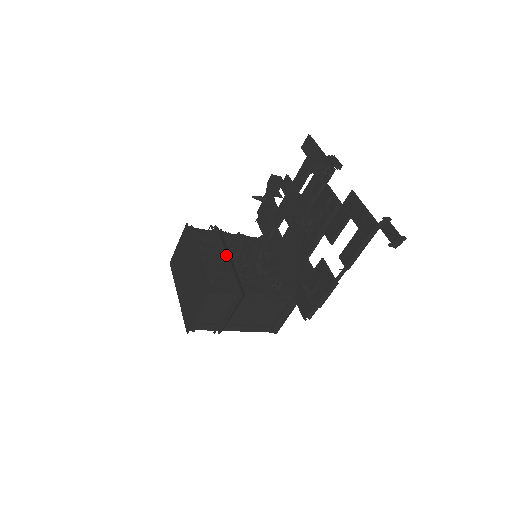
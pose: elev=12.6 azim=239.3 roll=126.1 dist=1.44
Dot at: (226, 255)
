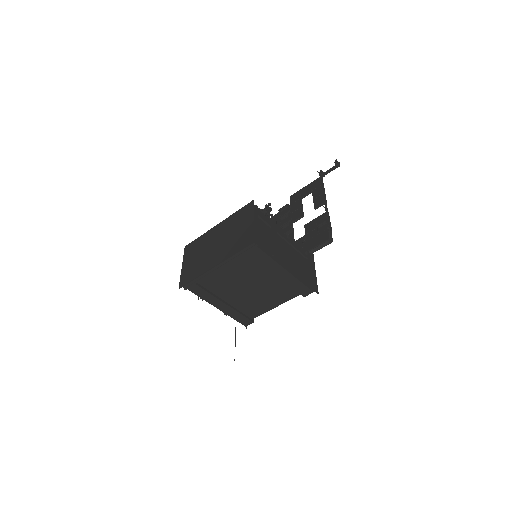
Dot at: occluded
